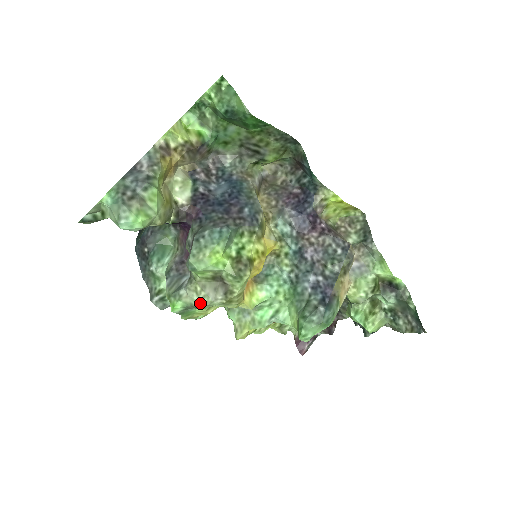
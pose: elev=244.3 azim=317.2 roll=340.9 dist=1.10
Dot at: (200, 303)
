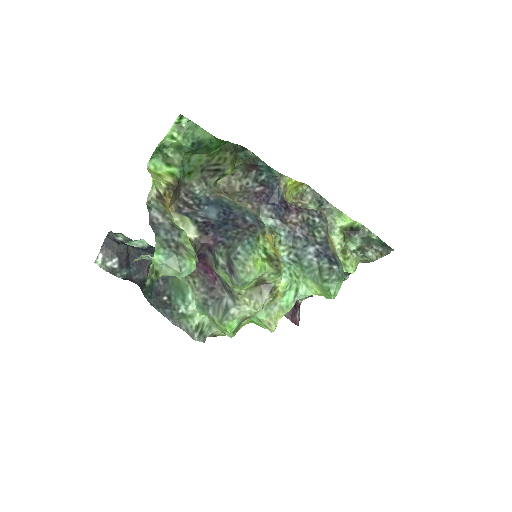
Dot at: (253, 311)
